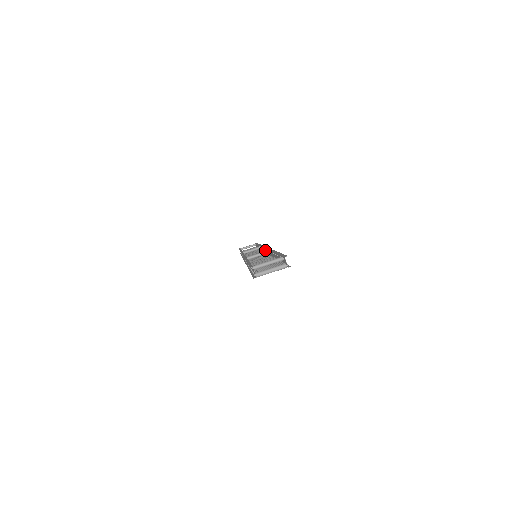
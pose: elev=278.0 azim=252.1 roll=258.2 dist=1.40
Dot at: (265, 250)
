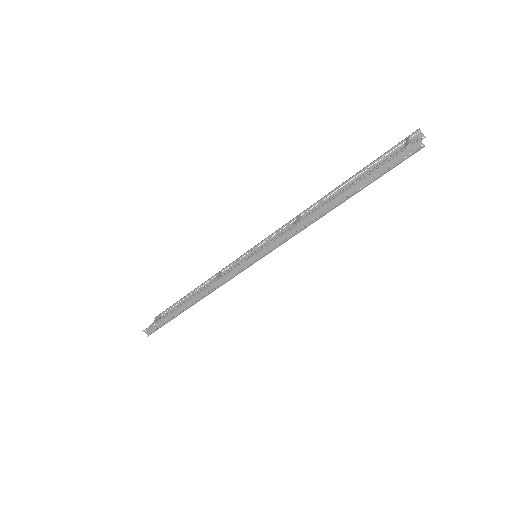
Dot at: (260, 246)
